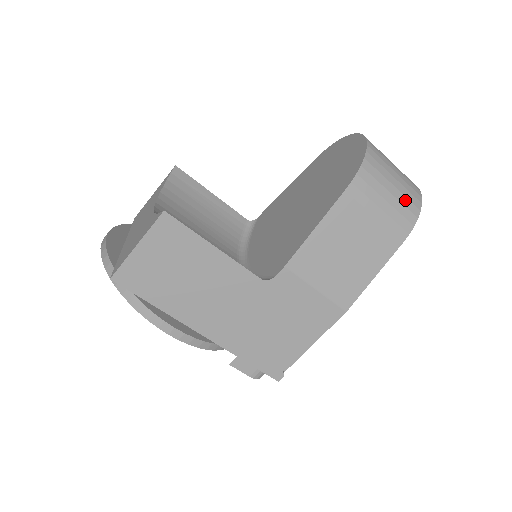
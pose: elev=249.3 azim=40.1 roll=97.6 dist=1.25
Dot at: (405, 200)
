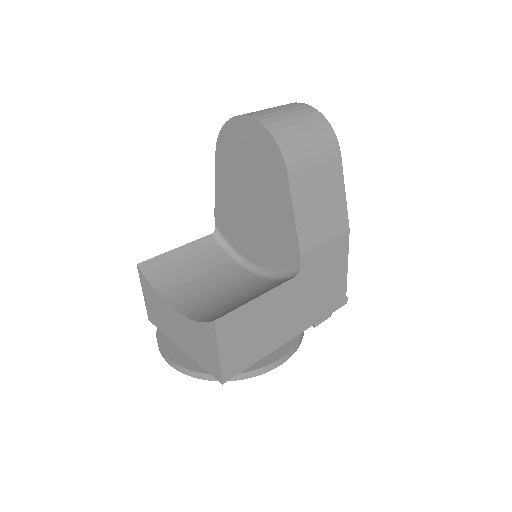
Dot at: (317, 130)
